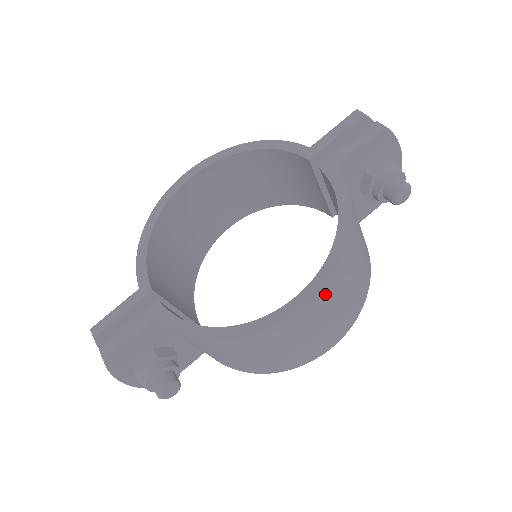
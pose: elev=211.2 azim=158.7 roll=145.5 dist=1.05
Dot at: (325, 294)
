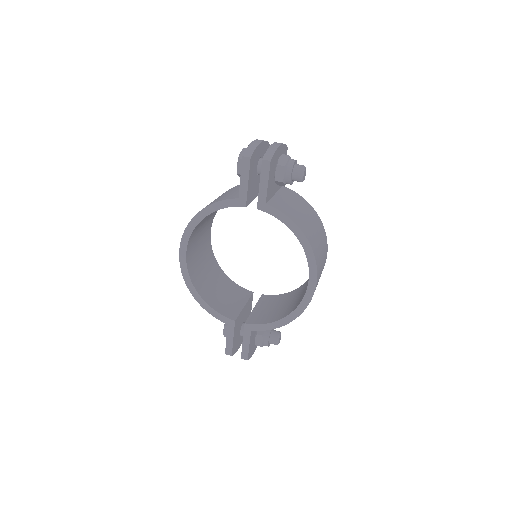
Dot at: (318, 270)
